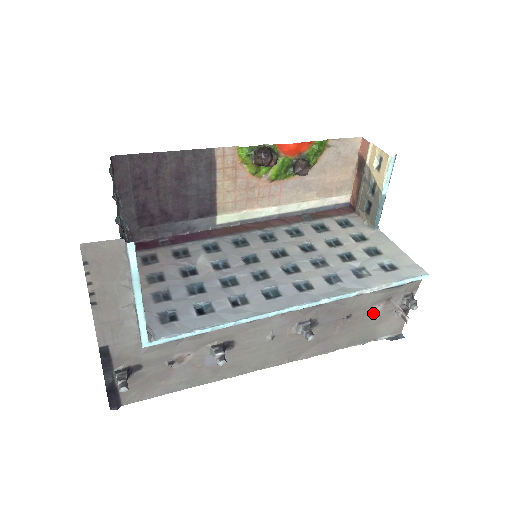
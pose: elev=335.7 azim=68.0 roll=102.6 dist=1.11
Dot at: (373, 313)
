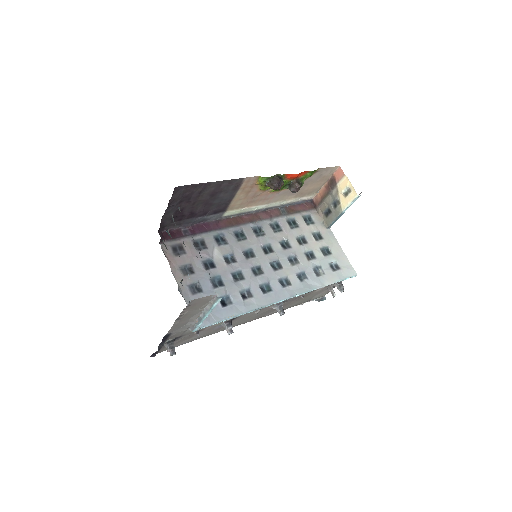
Dot at: (316, 291)
